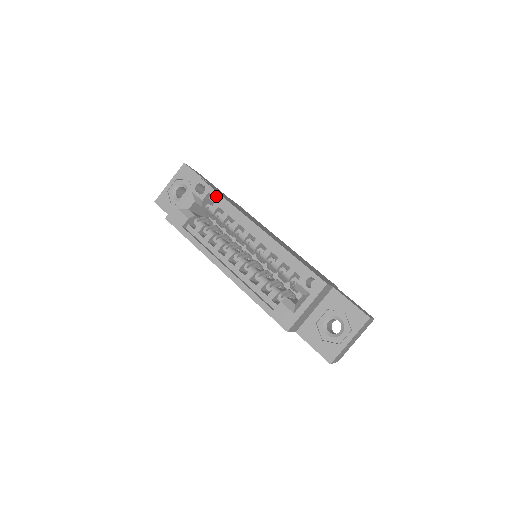
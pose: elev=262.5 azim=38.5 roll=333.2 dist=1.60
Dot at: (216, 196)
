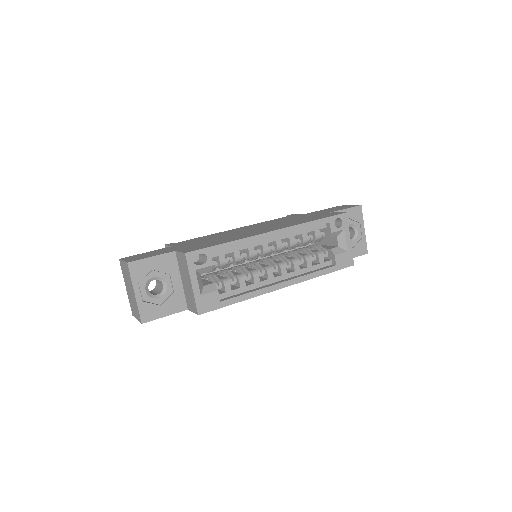
Dot at: (220, 249)
